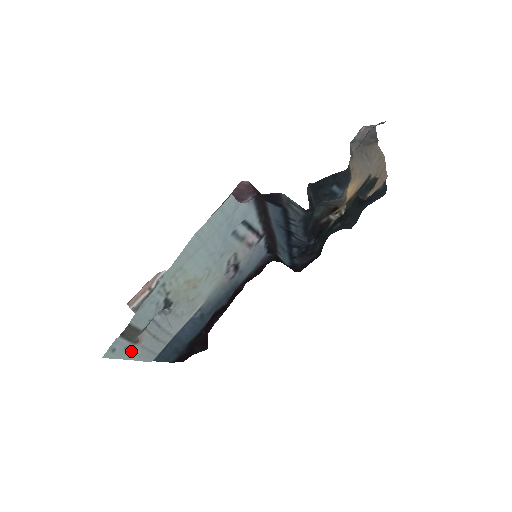
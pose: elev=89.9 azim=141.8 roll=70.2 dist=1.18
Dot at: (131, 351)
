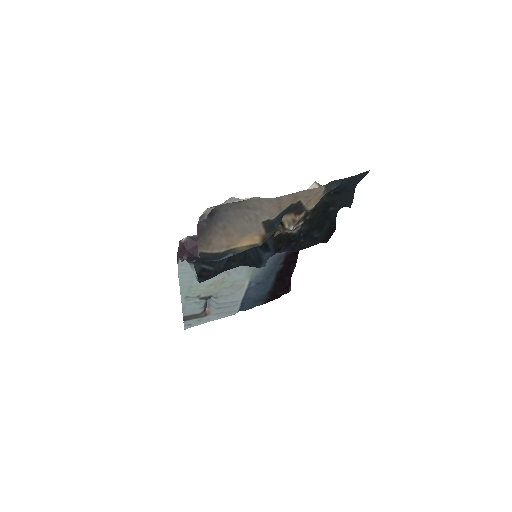
Dot at: (207, 319)
